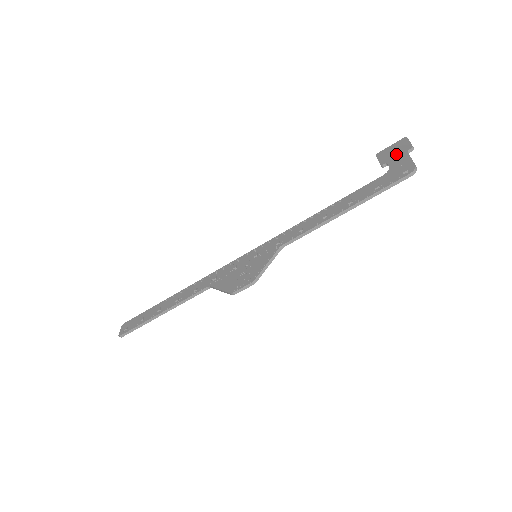
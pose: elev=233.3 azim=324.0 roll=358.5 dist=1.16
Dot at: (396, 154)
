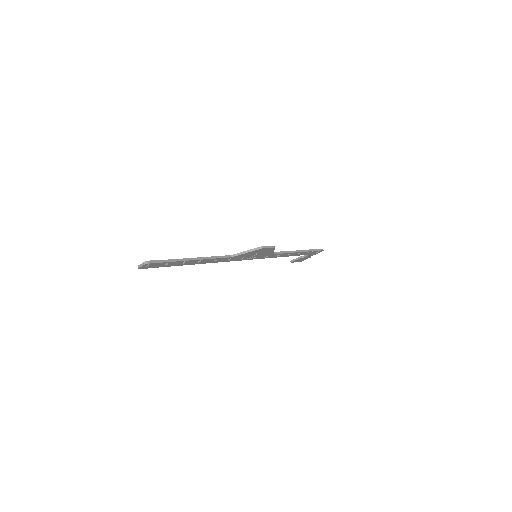
Dot at: occluded
